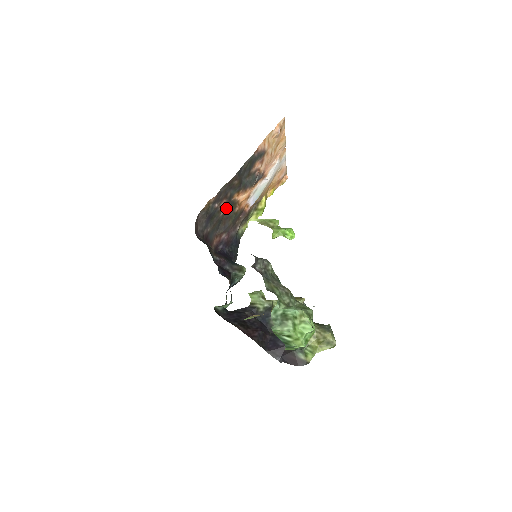
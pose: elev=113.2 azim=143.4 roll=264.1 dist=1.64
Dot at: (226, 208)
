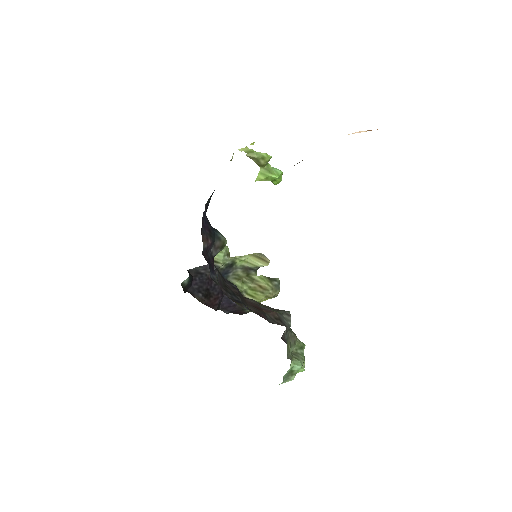
Dot at: occluded
